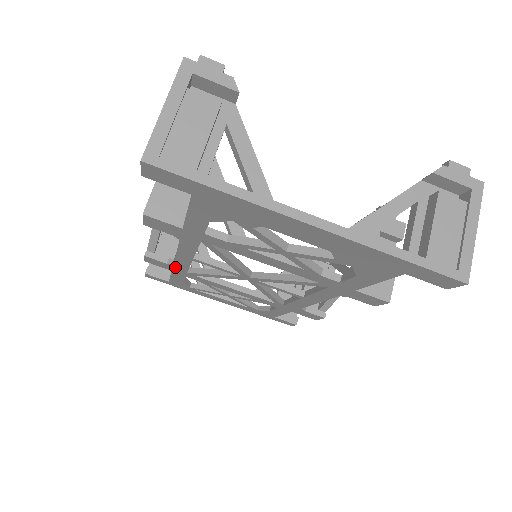
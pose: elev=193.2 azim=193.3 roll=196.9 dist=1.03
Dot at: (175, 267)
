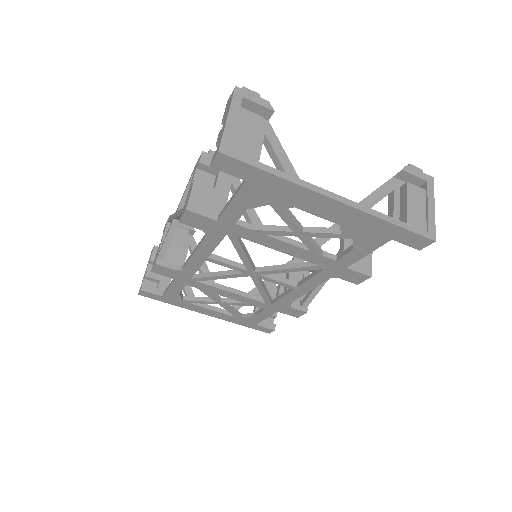
Dot at: (181, 273)
